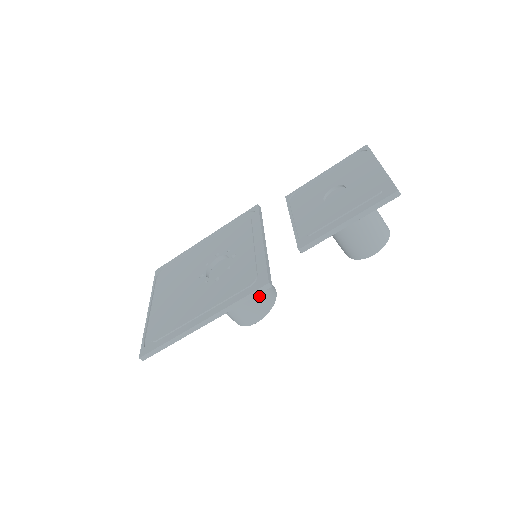
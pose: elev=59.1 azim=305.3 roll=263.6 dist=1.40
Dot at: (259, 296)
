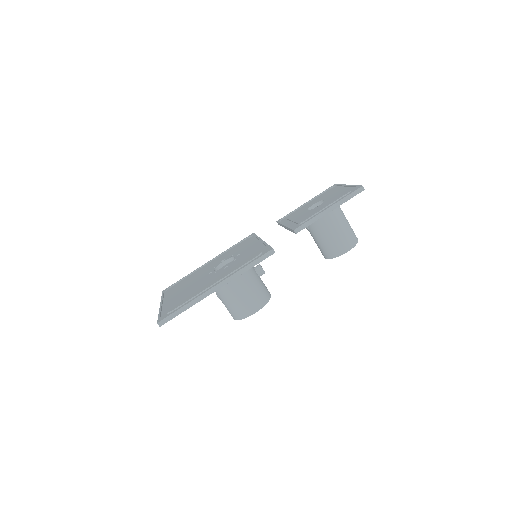
Dot at: (258, 288)
